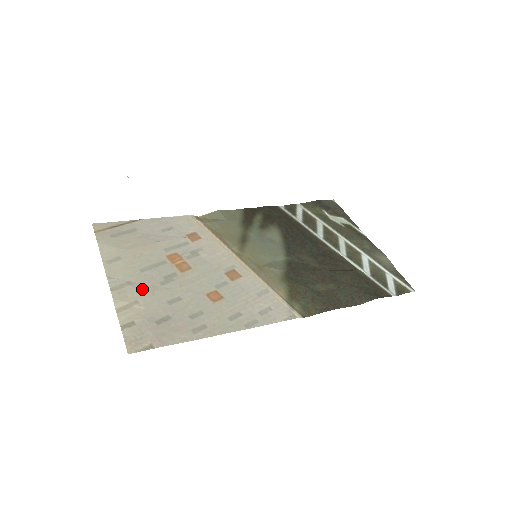
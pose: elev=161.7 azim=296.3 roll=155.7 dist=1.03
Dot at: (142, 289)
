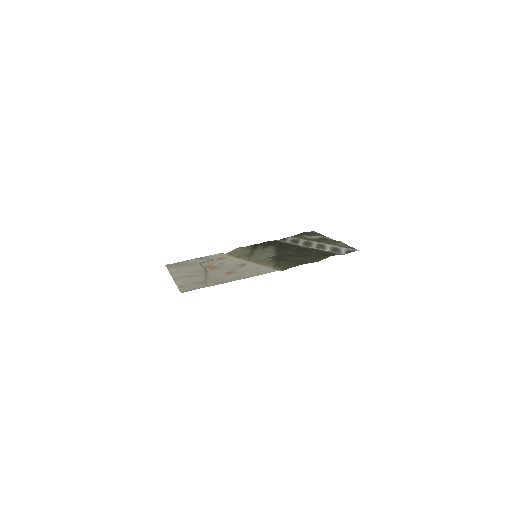
Dot at: (190, 277)
